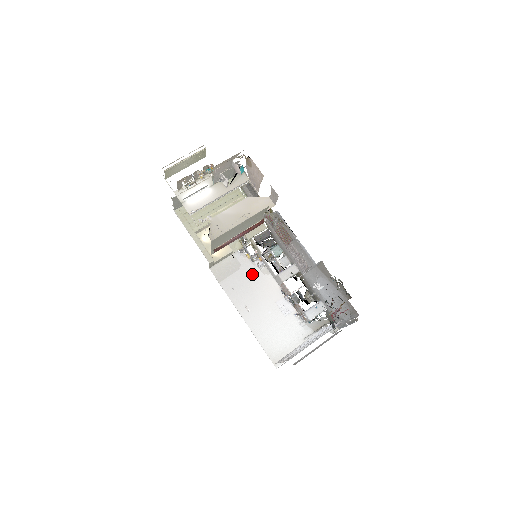
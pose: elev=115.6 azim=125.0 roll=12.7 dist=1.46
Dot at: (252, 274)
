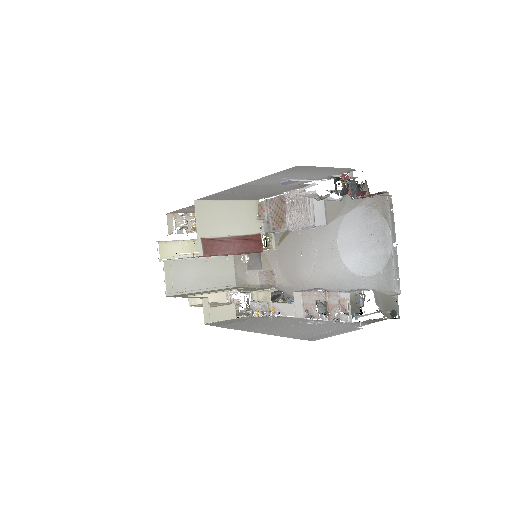
Dot at: (263, 320)
